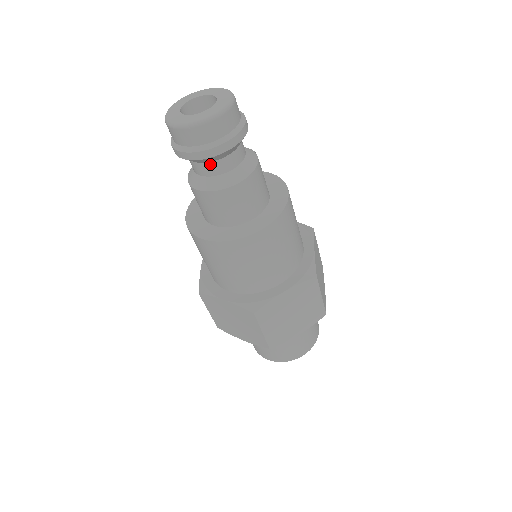
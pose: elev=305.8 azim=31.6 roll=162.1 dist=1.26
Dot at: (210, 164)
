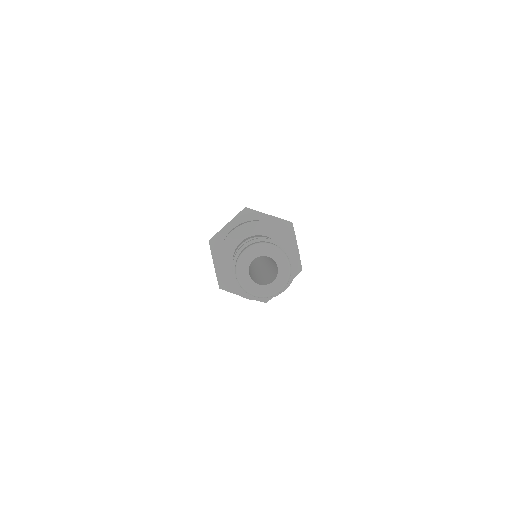
Dot at: occluded
